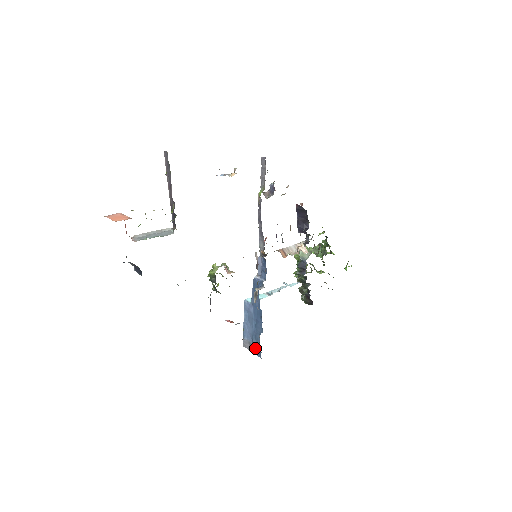
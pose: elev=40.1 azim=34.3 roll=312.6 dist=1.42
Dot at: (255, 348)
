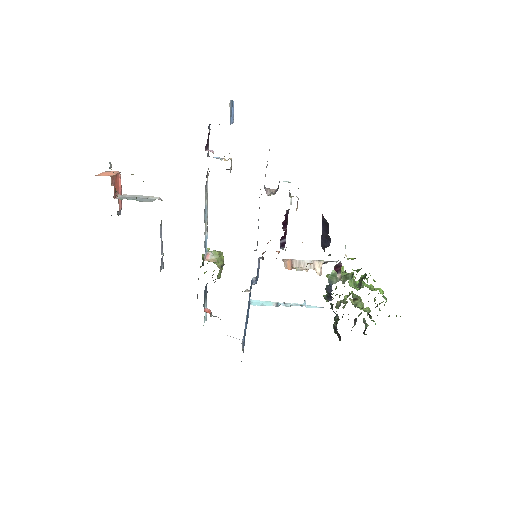
Dot at: occluded
